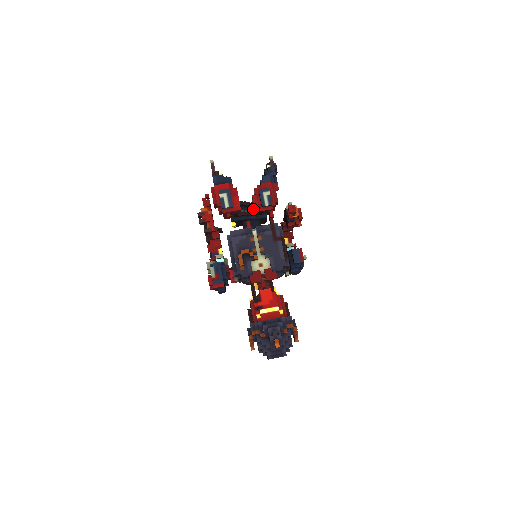
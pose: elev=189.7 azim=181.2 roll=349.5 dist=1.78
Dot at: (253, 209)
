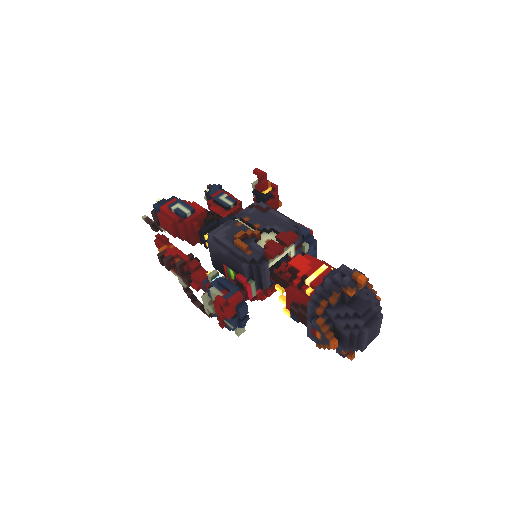
Dot at: occluded
